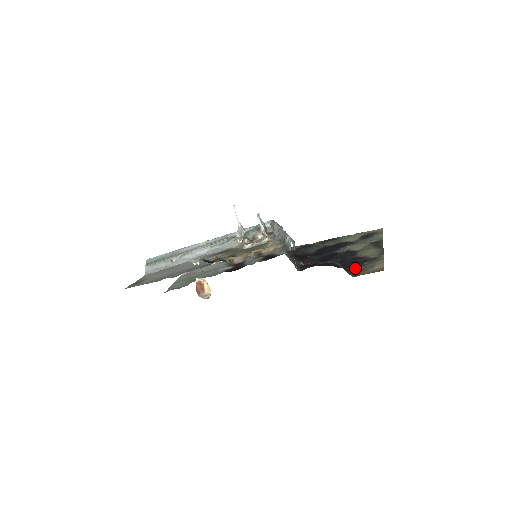
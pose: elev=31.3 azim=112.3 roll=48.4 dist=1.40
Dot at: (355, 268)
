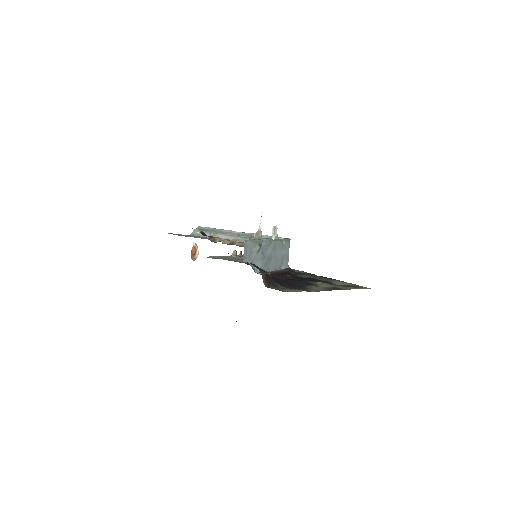
Dot at: (283, 287)
